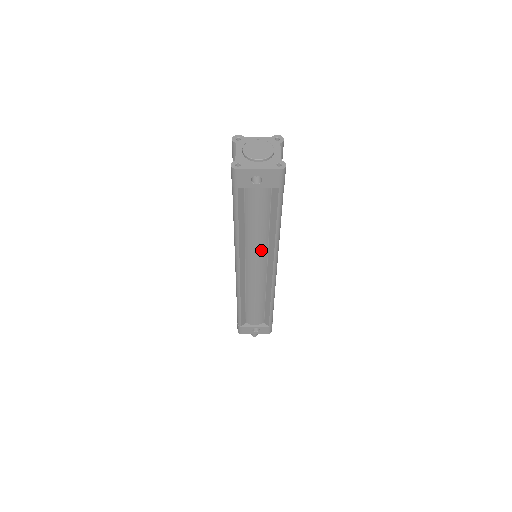
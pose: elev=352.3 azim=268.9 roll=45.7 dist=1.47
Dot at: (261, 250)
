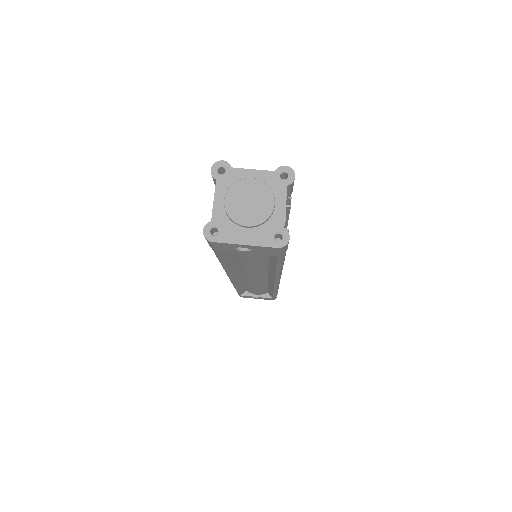
Dot at: (258, 272)
